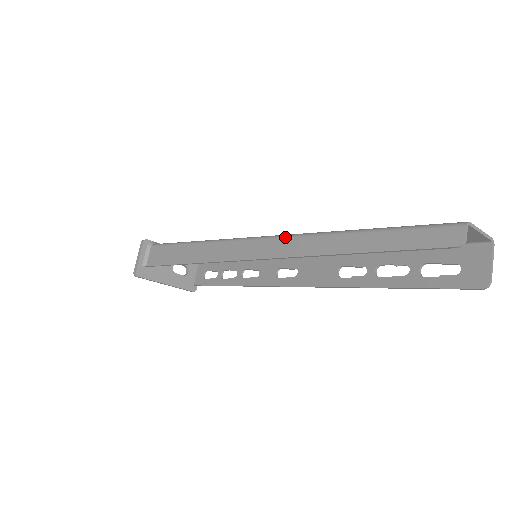
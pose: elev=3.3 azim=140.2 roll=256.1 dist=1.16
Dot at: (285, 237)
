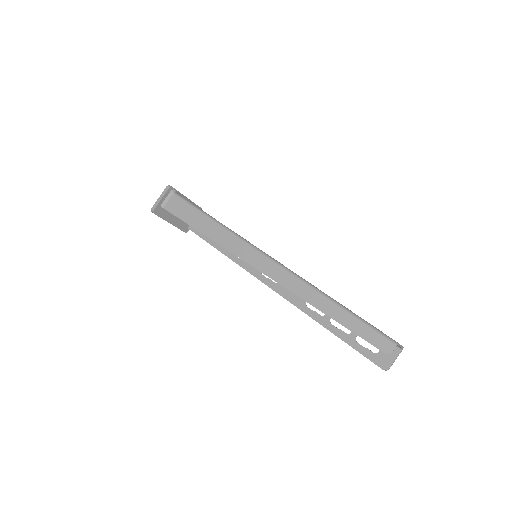
Dot at: (289, 272)
